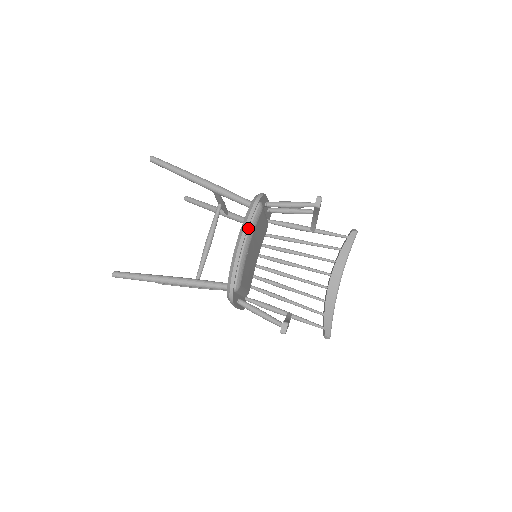
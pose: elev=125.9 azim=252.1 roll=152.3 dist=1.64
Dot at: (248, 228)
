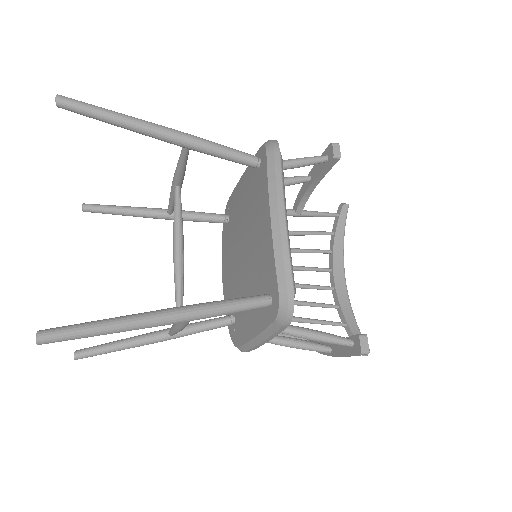
Dot at: (280, 190)
